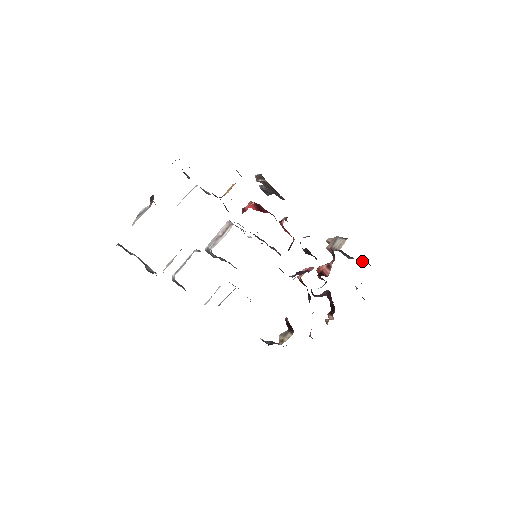
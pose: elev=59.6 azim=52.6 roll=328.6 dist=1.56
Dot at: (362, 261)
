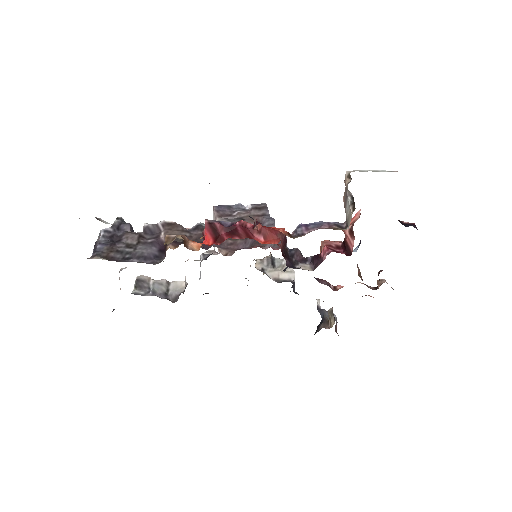
Dot at: occluded
